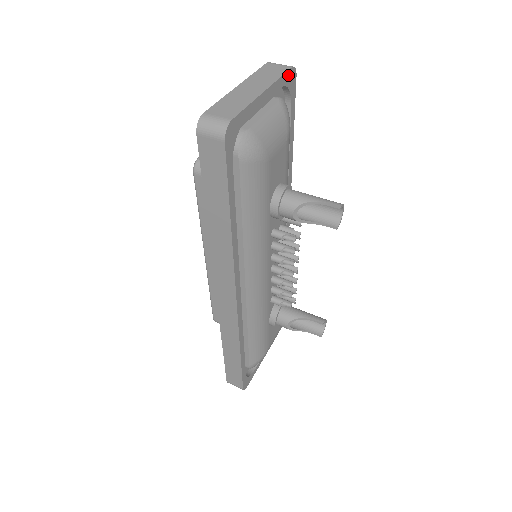
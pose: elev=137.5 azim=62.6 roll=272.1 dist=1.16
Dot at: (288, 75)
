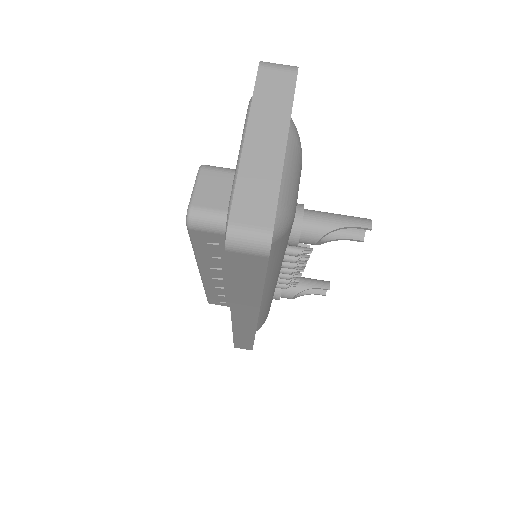
Dot at: (295, 86)
